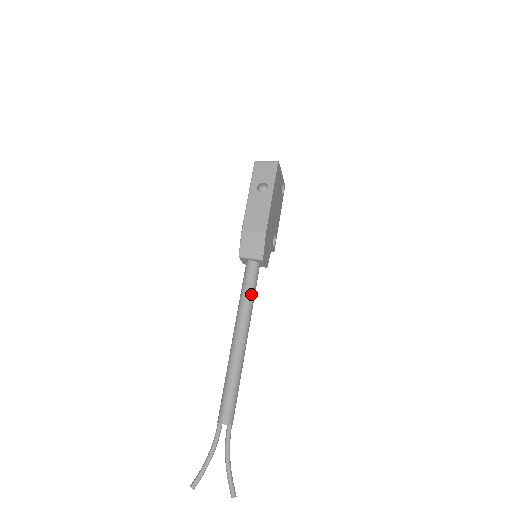
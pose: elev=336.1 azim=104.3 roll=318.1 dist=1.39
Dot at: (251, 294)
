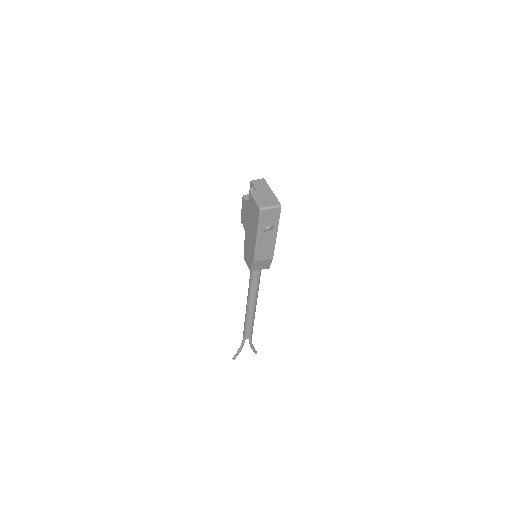
Dot at: occluded
